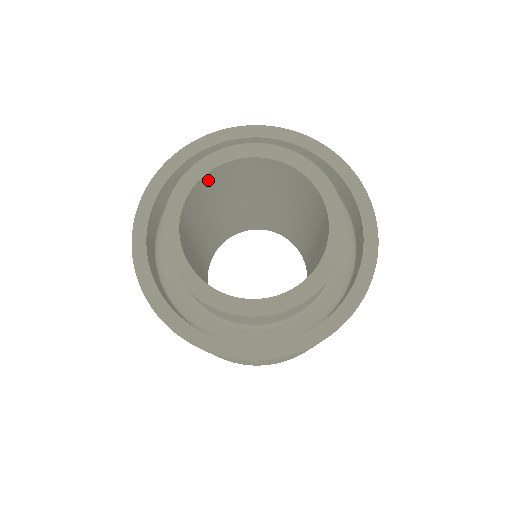
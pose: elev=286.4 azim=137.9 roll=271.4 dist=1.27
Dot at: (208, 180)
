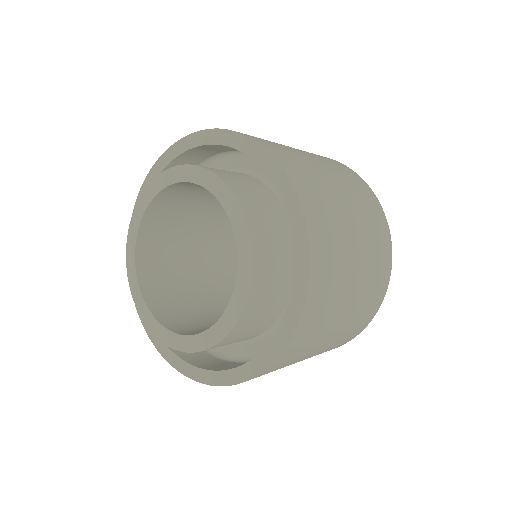
Dot at: (161, 205)
